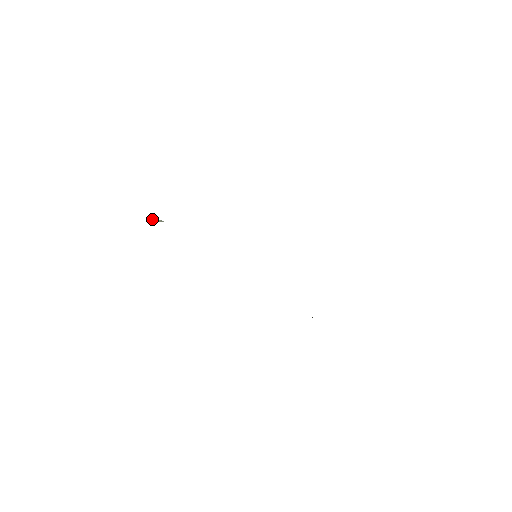
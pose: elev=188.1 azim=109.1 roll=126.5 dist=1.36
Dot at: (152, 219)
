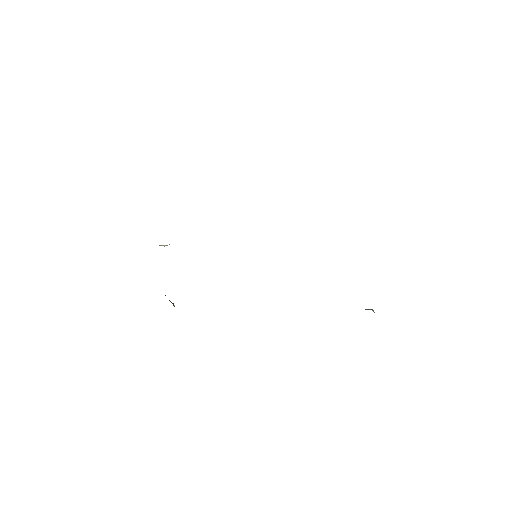
Dot at: (161, 245)
